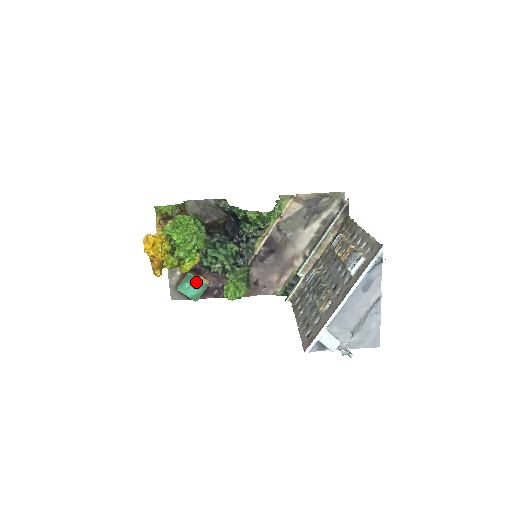
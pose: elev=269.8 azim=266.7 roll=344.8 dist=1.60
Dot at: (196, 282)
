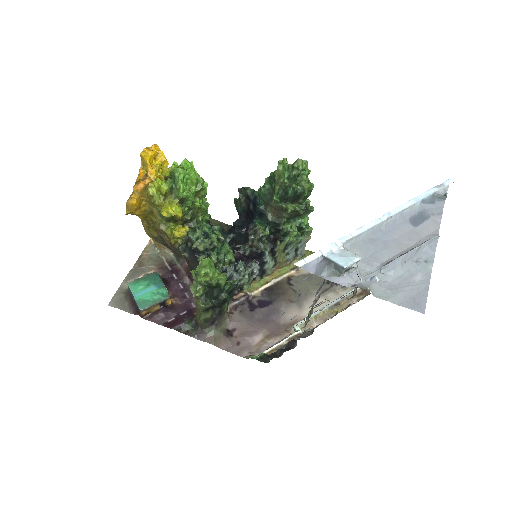
Dot at: (157, 285)
